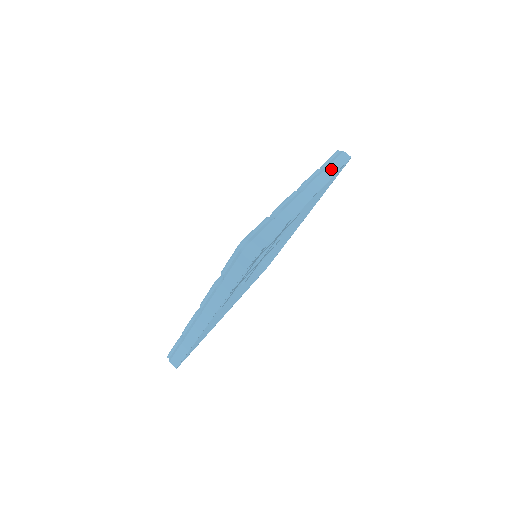
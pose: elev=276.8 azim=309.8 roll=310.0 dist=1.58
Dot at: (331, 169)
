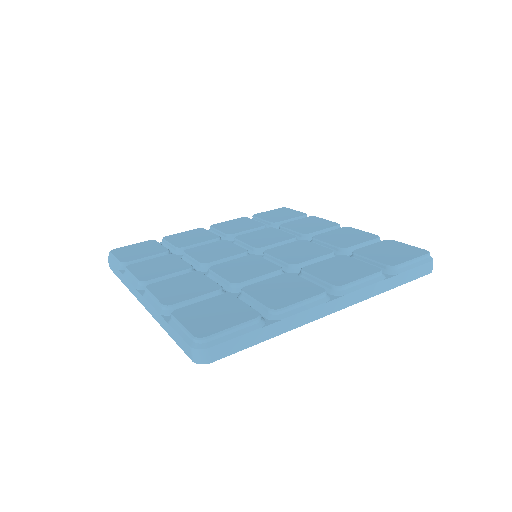
Dot at: (392, 281)
